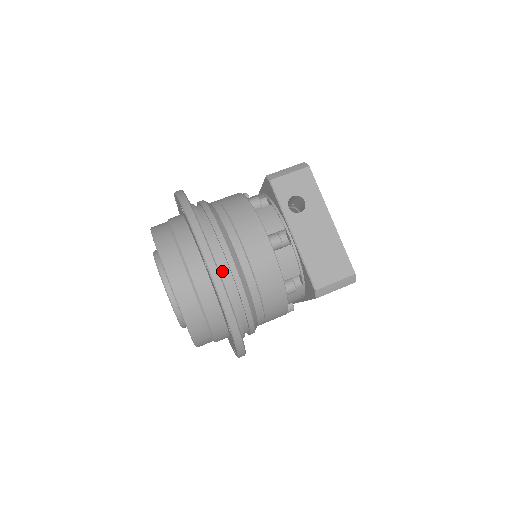
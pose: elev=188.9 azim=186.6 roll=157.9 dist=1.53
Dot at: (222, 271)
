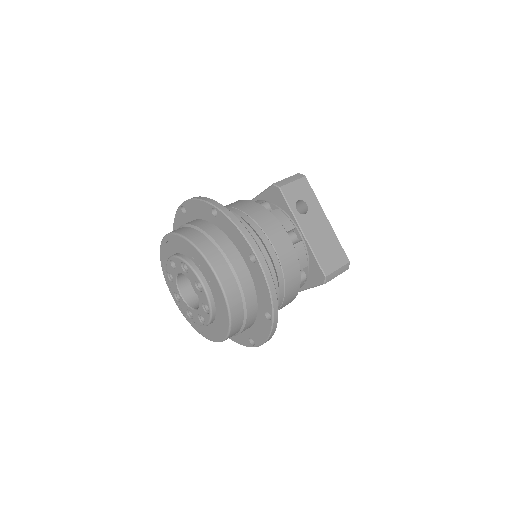
Dot at: occluded
